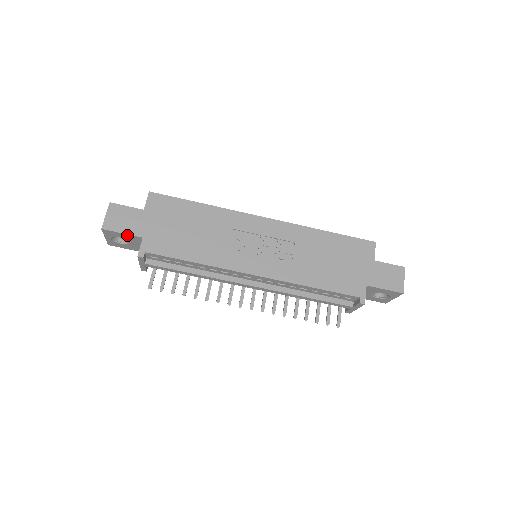
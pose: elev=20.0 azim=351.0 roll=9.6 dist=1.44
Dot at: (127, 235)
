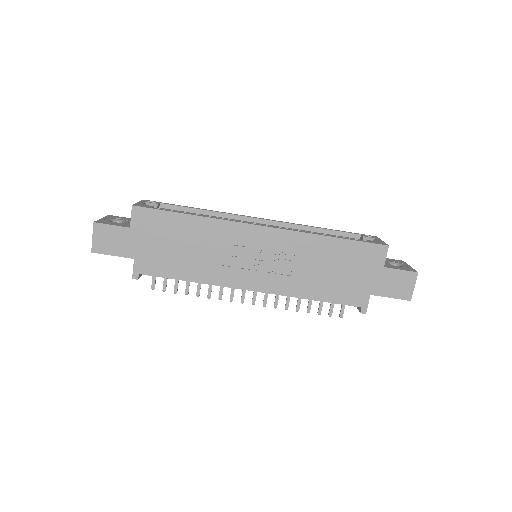
Dot at: (118, 255)
